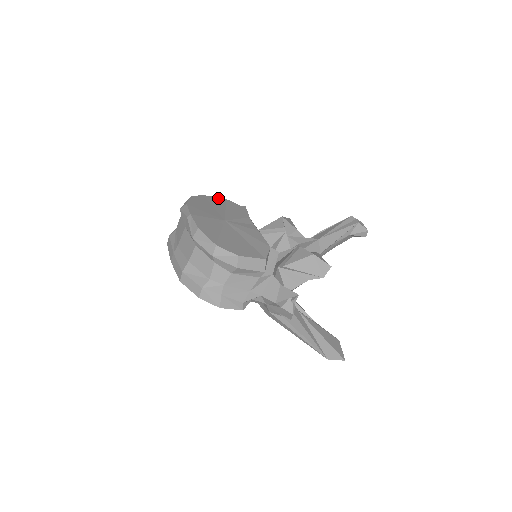
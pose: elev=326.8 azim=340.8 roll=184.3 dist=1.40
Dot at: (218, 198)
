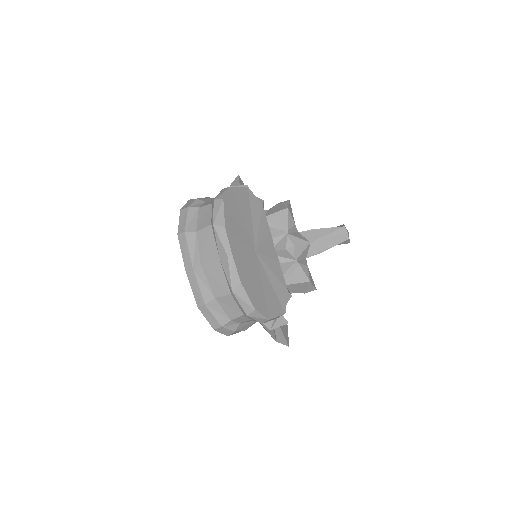
Dot at: (243, 189)
